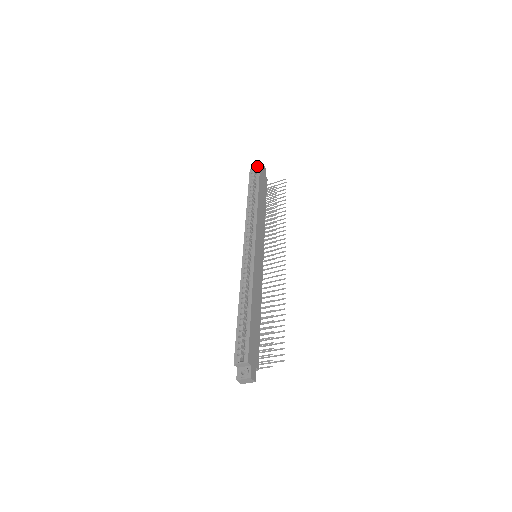
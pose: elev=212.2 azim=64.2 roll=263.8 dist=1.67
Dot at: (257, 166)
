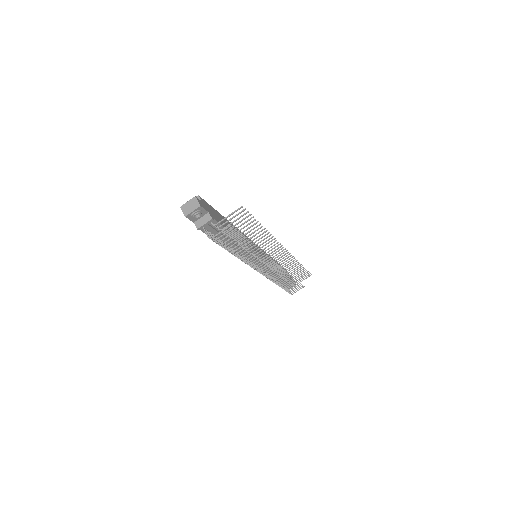
Dot at: occluded
